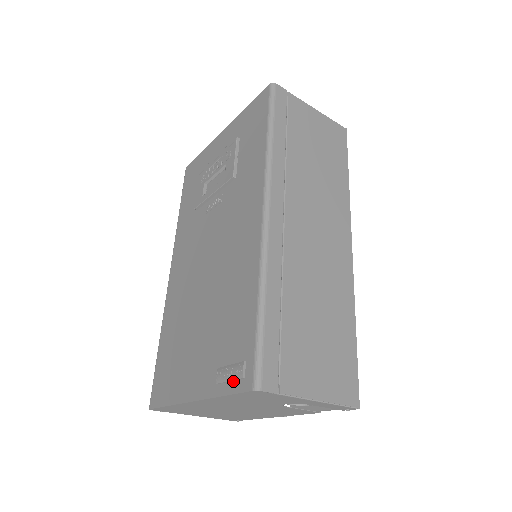
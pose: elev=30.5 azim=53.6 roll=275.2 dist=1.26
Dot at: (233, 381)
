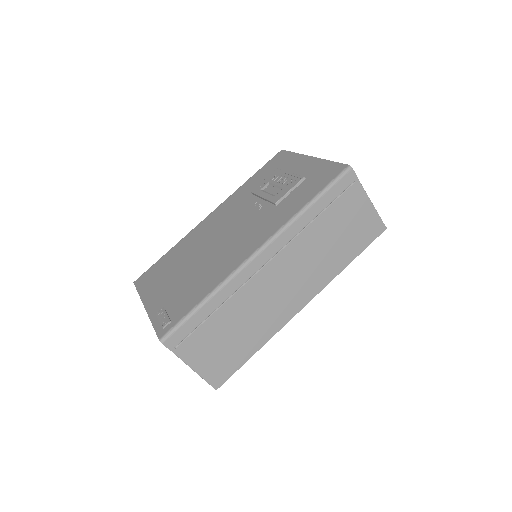
Dot at: (160, 323)
